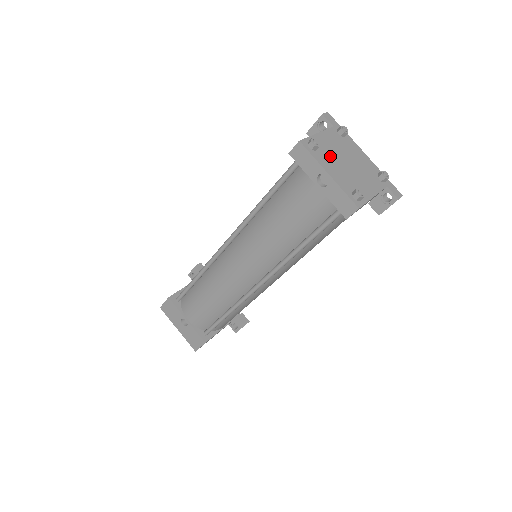
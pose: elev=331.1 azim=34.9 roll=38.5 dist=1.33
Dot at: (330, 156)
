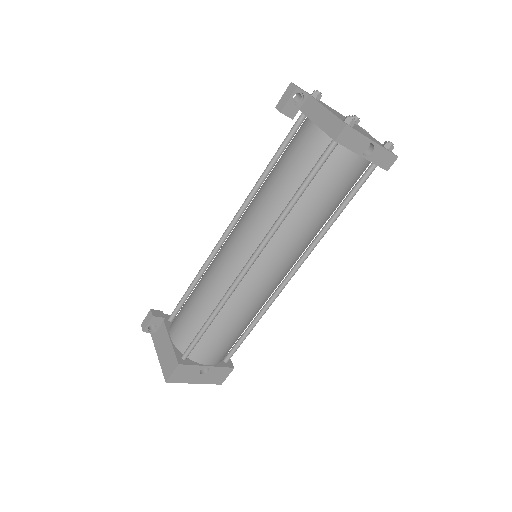
Dot at: occluded
